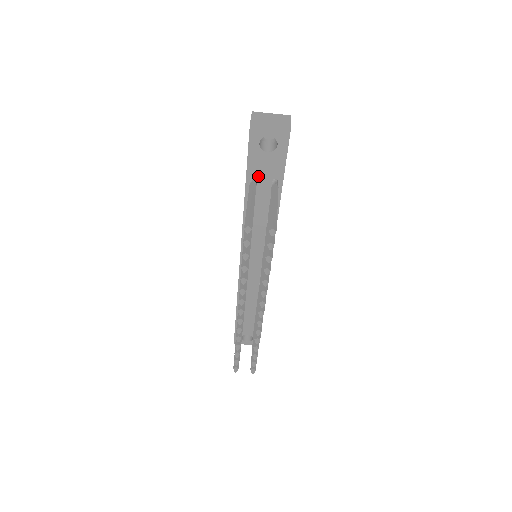
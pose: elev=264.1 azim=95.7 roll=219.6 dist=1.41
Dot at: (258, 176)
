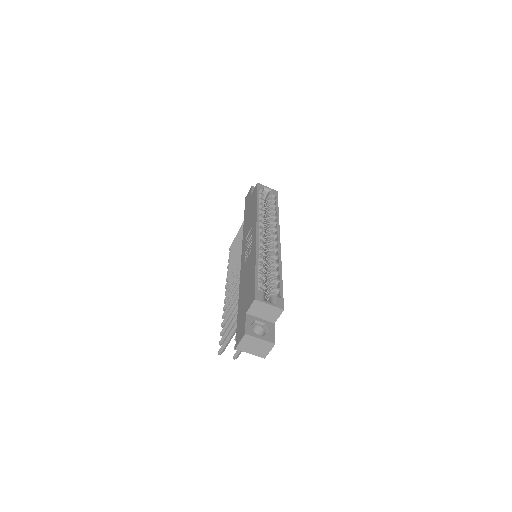
Dot at: occluded
